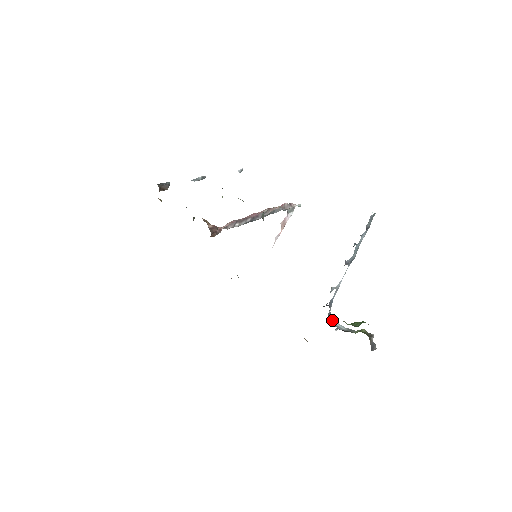
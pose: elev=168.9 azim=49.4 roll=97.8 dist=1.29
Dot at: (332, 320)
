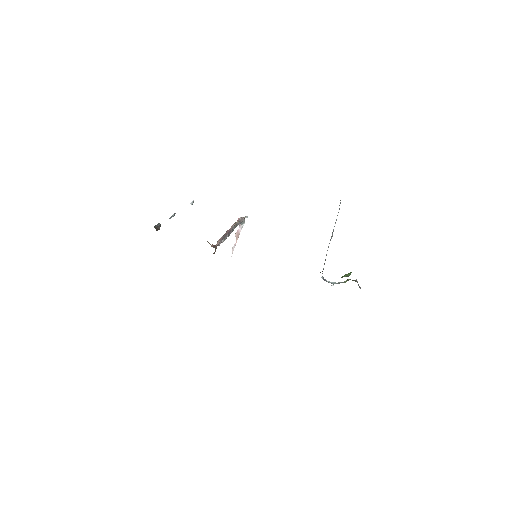
Dot at: (326, 281)
